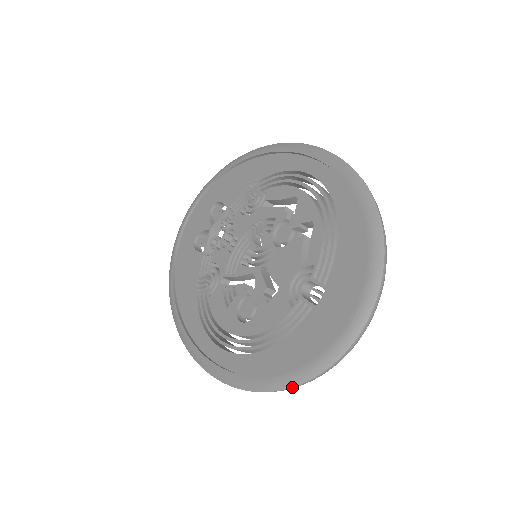
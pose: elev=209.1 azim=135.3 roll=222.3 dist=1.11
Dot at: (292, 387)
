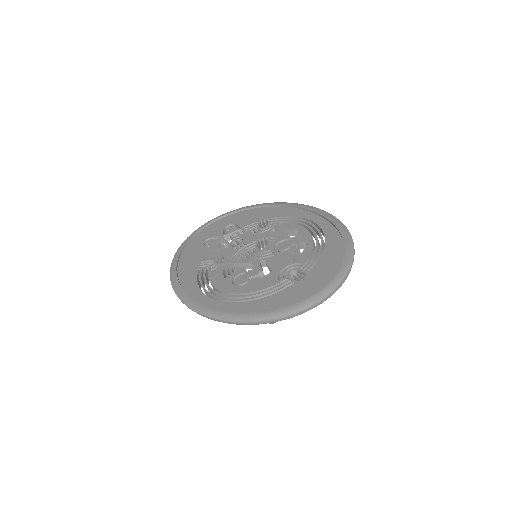
Dot at: (268, 320)
